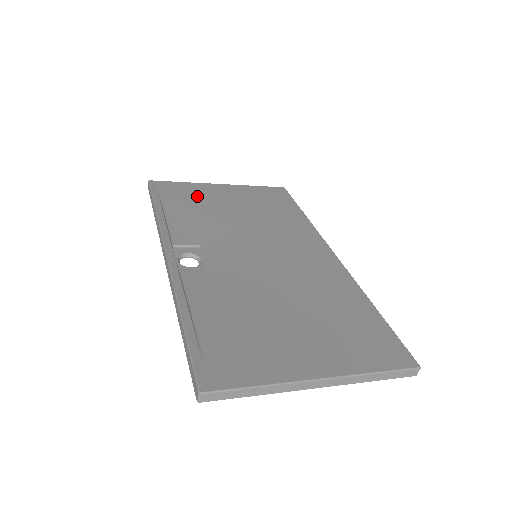
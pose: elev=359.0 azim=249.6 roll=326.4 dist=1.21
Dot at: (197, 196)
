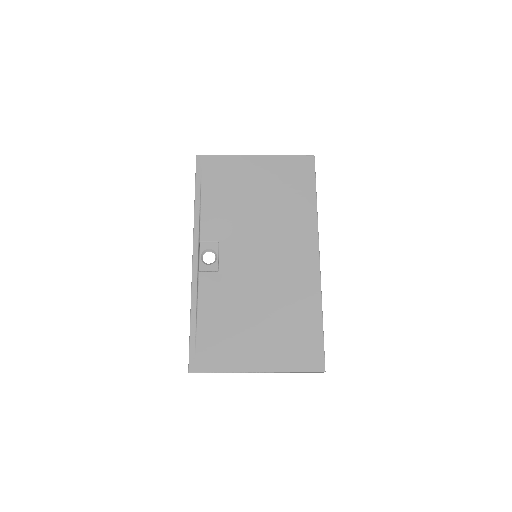
Dot at: (231, 176)
